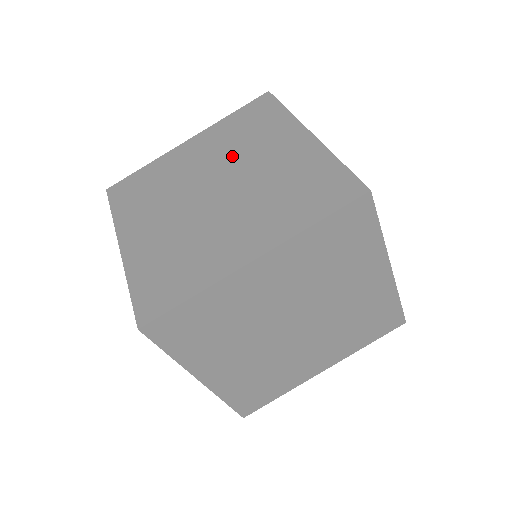
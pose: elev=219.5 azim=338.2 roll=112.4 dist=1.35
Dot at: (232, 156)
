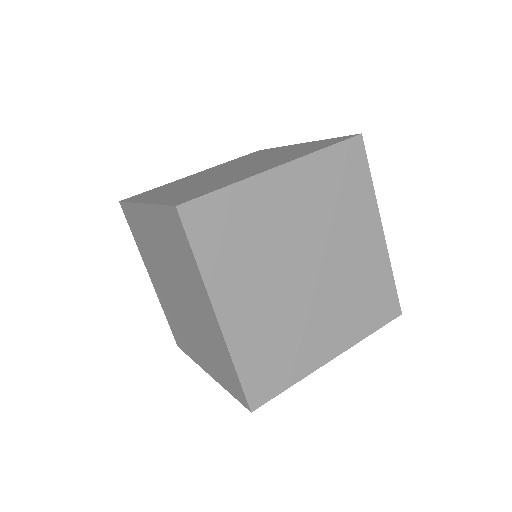
Dot at: (324, 227)
